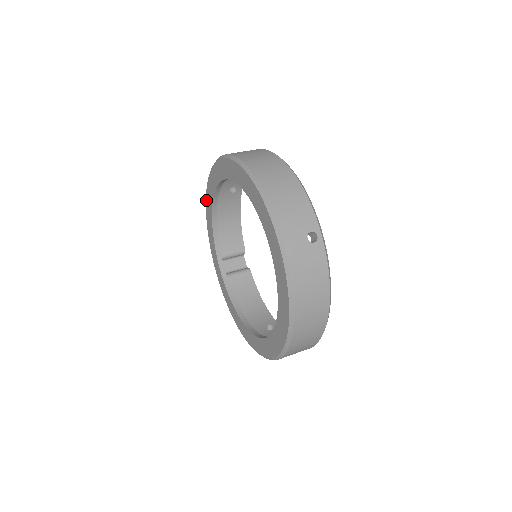
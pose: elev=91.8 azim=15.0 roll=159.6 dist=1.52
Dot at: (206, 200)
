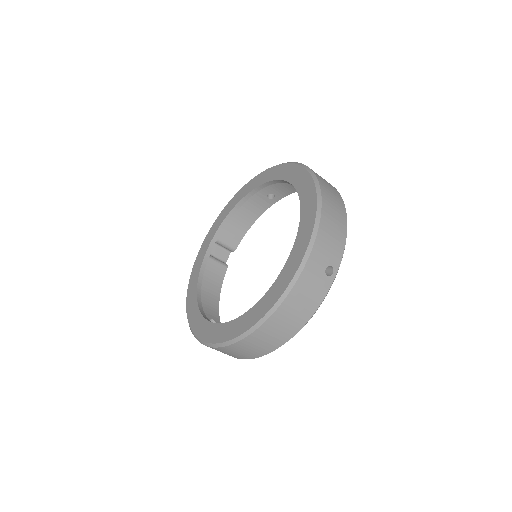
Dot at: (245, 186)
